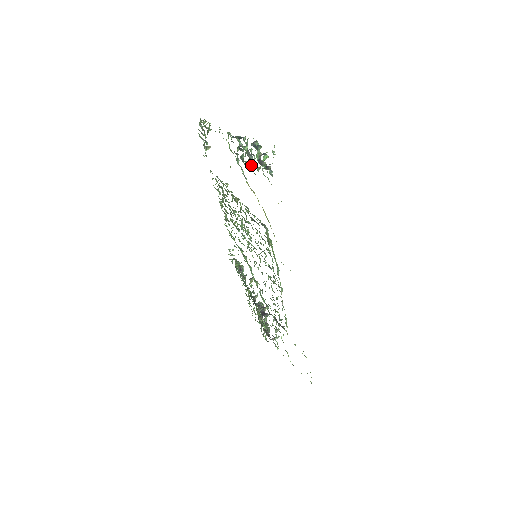
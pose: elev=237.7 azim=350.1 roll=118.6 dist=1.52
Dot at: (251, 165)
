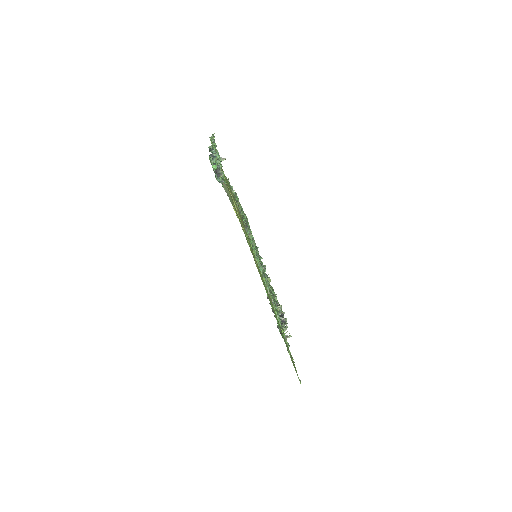
Dot at: occluded
